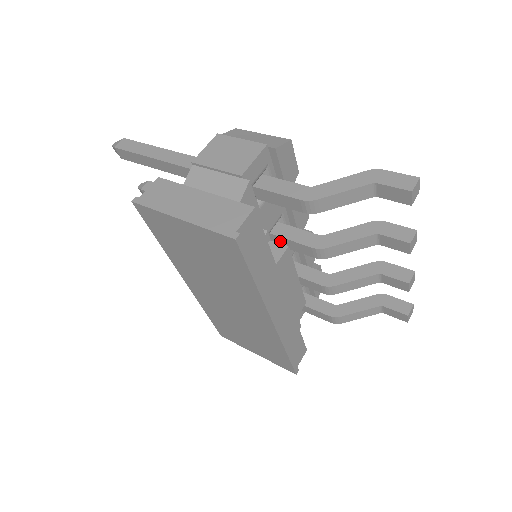
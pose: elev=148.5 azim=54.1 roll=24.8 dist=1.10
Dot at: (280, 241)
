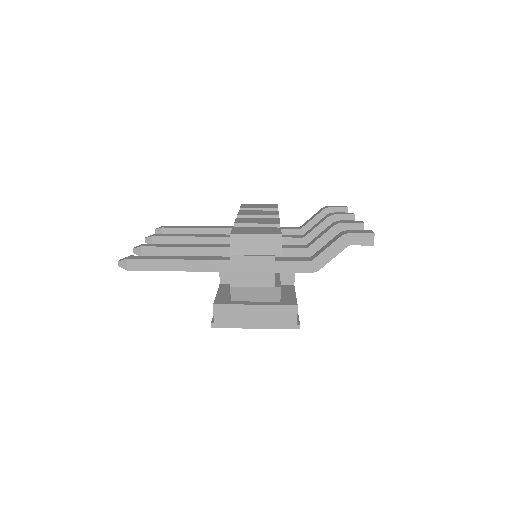
Dot at: occluded
